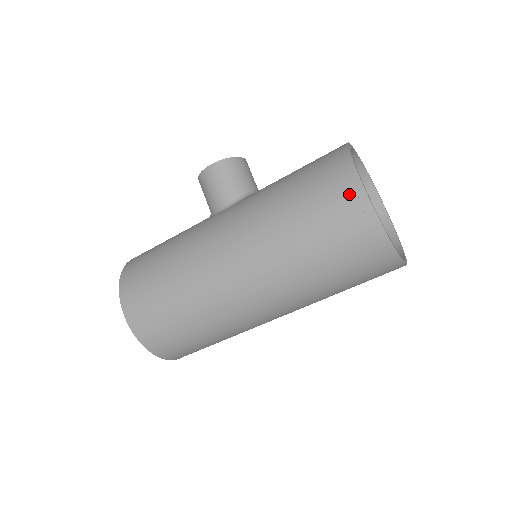
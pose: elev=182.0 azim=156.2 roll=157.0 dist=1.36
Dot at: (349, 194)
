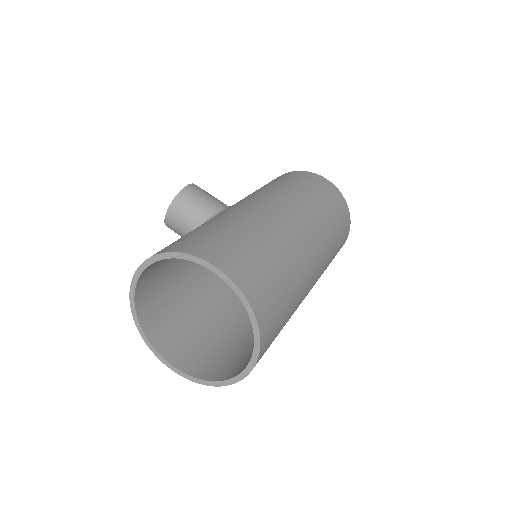
Dot at: (319, 179)
